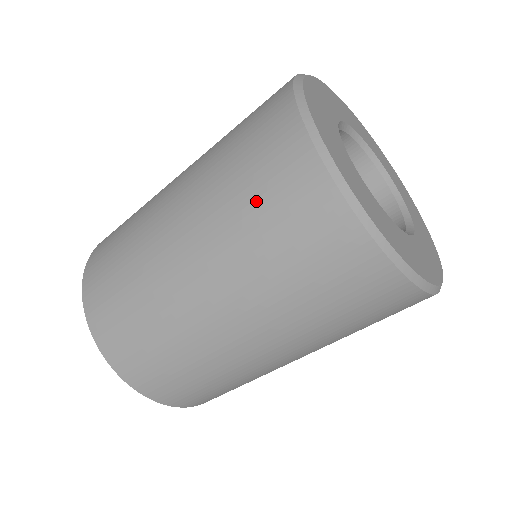
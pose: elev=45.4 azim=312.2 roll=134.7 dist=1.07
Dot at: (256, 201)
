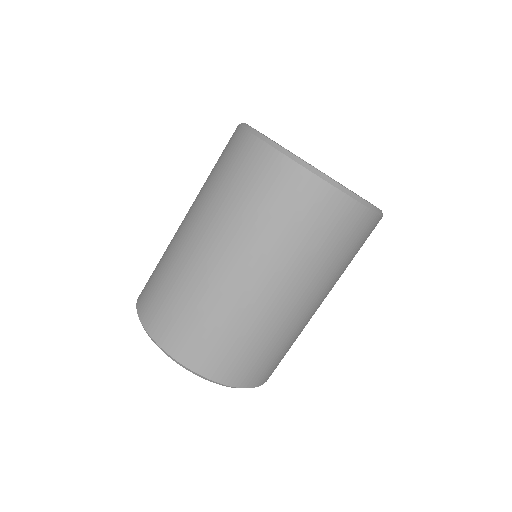
Dot at: (300, 227)
